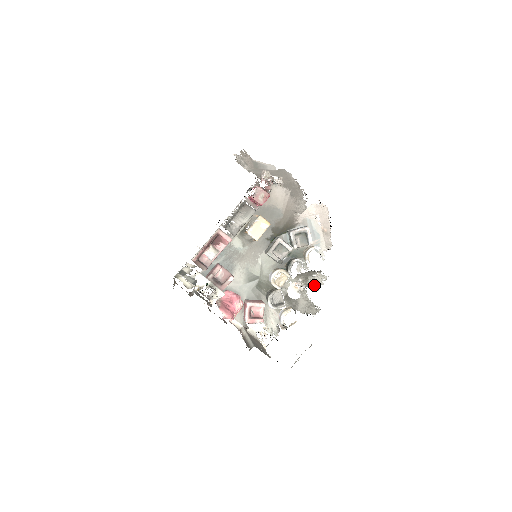
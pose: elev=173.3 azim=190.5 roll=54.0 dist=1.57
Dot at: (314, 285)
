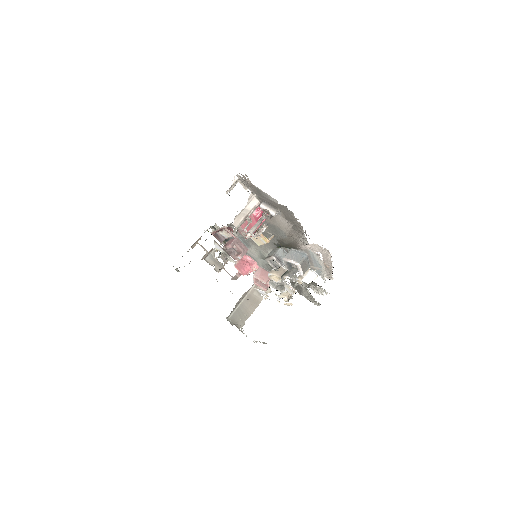
Dot at: (316, 290)
